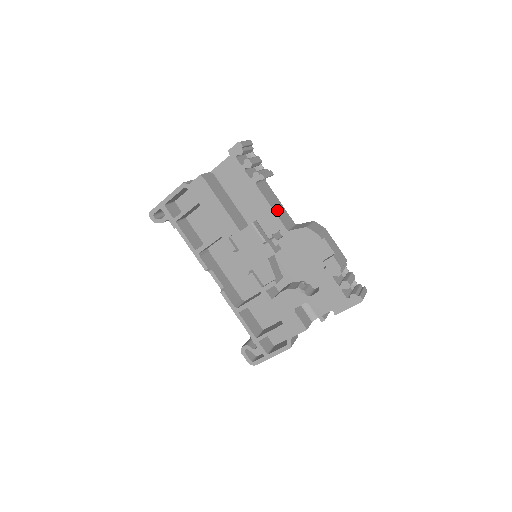
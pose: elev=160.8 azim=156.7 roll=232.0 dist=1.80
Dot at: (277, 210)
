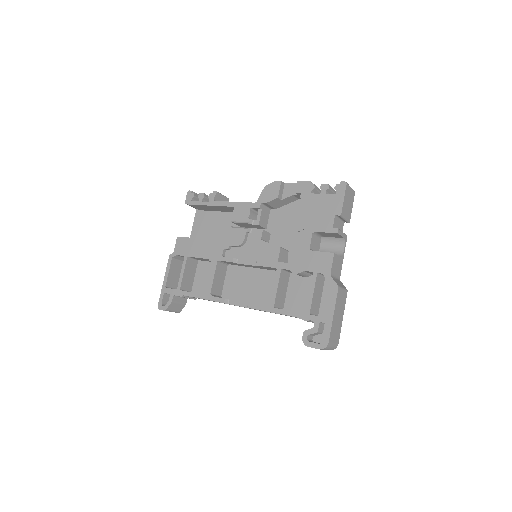
Dot at: occluded
